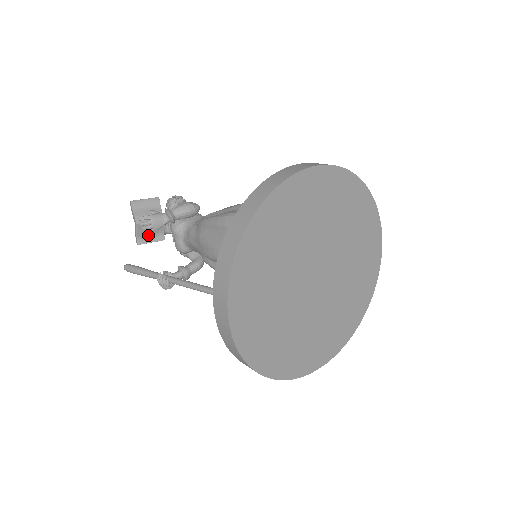
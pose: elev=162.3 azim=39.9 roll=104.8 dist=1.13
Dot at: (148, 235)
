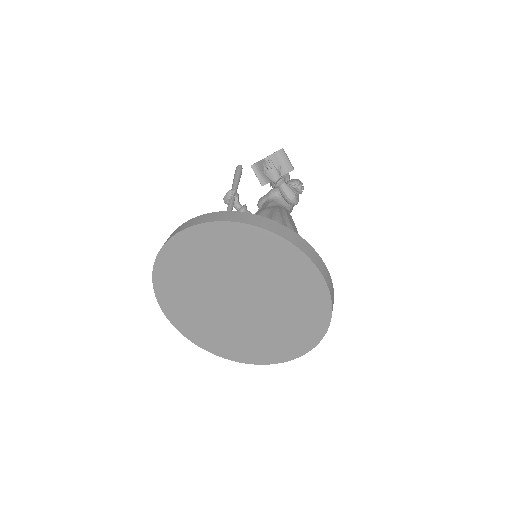
Dot at: (261, 171)
